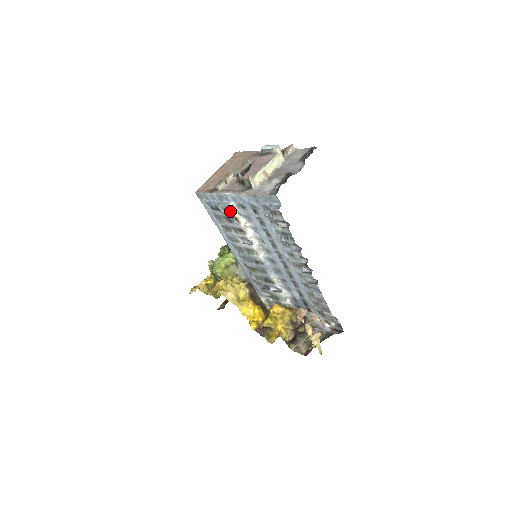
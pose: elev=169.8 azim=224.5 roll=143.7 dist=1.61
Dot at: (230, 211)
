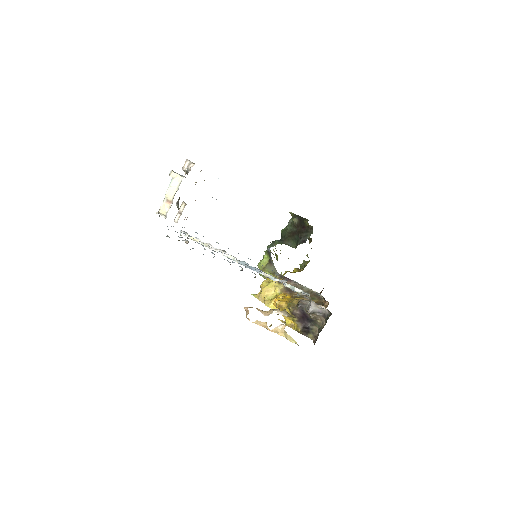
Dot at: (186, 237)
